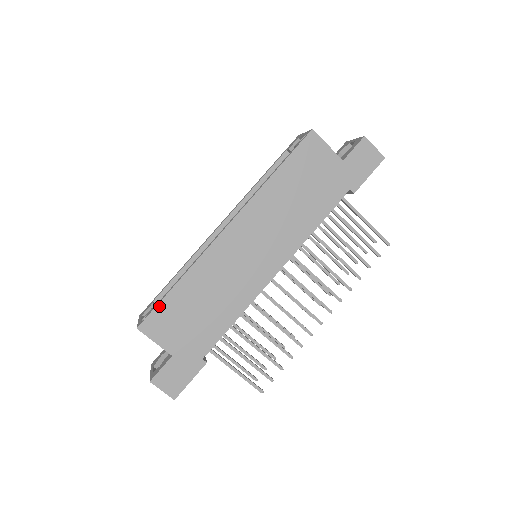
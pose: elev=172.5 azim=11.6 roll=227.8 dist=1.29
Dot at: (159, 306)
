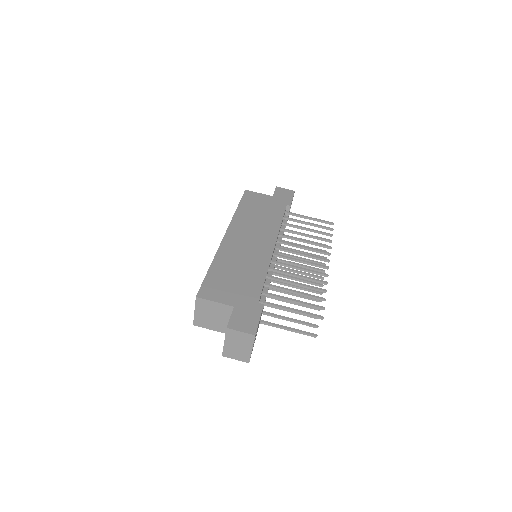
Dot at: (205, 281)
